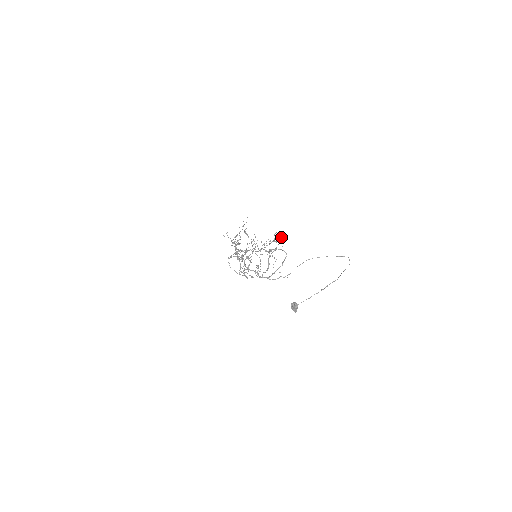
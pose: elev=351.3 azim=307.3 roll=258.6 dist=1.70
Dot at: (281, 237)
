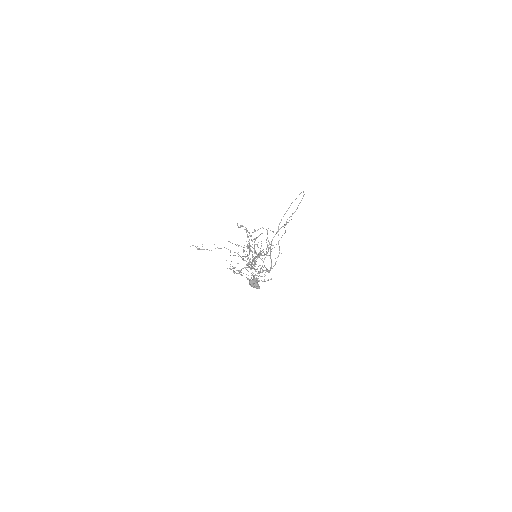
Dot at: (241, 226)
